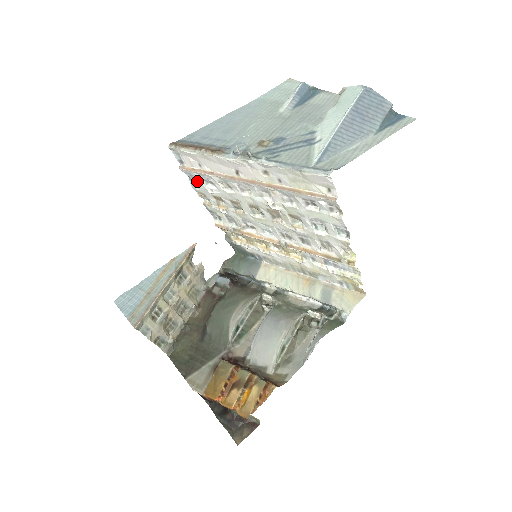
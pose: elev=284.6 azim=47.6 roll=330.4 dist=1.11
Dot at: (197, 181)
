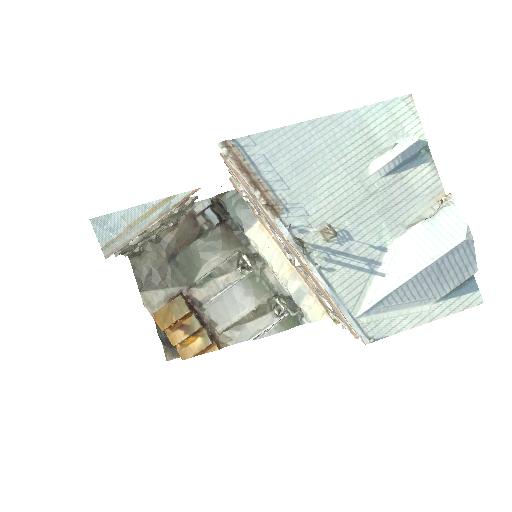
Dot at: occluded
